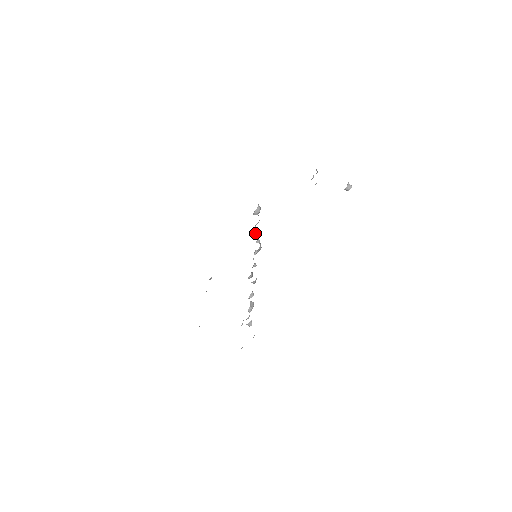
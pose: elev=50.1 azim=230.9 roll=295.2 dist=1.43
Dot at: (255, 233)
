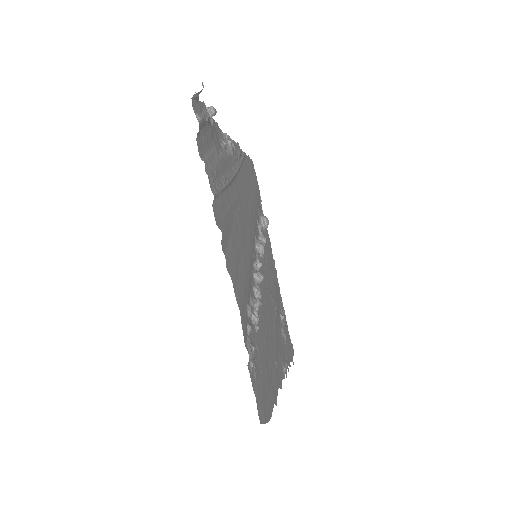
Dot at: occluded
